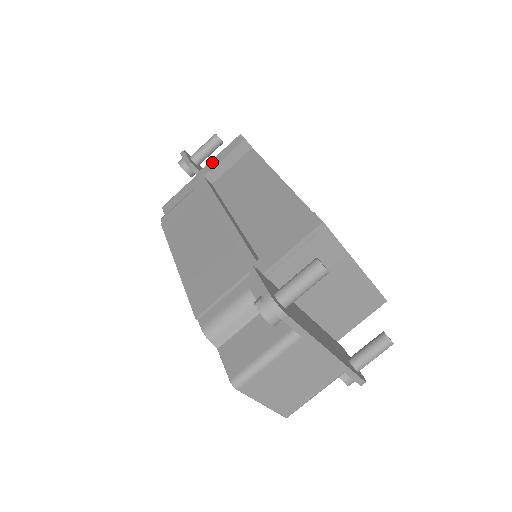
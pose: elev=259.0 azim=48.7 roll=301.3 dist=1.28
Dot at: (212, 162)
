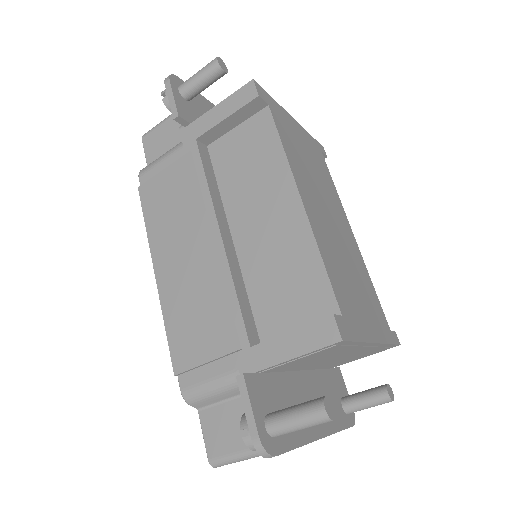
Dot at: (208, 116)
